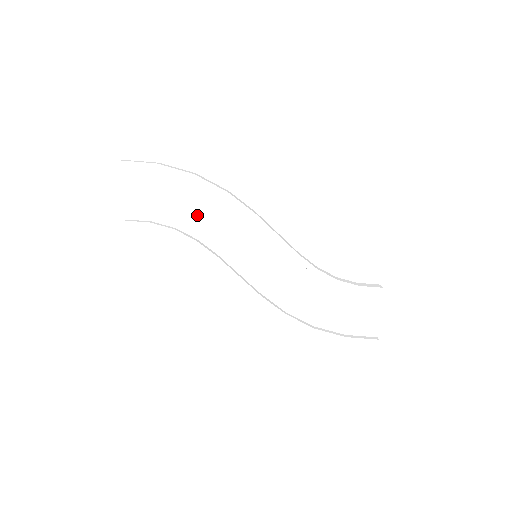
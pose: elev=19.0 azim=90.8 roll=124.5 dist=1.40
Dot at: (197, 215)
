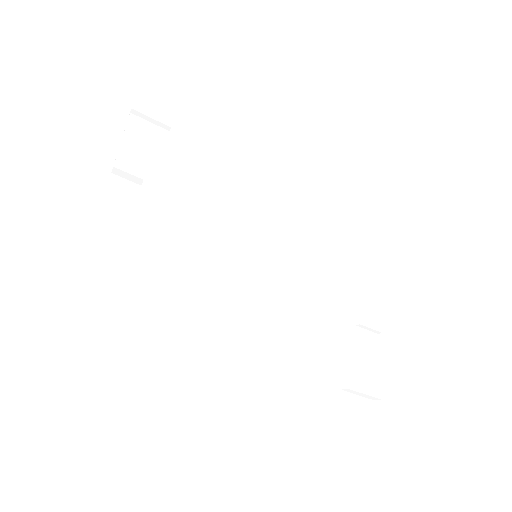
Dot at: (200, 191)
